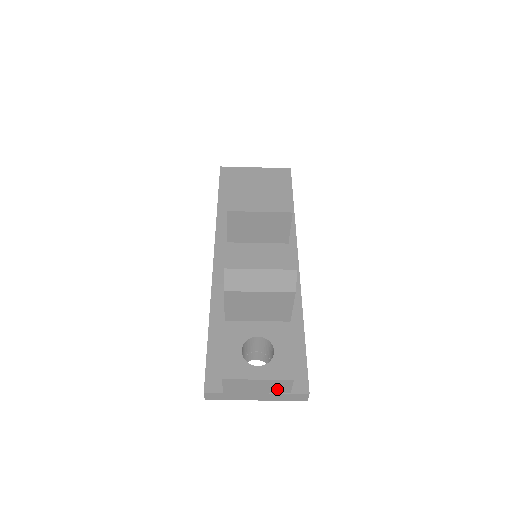
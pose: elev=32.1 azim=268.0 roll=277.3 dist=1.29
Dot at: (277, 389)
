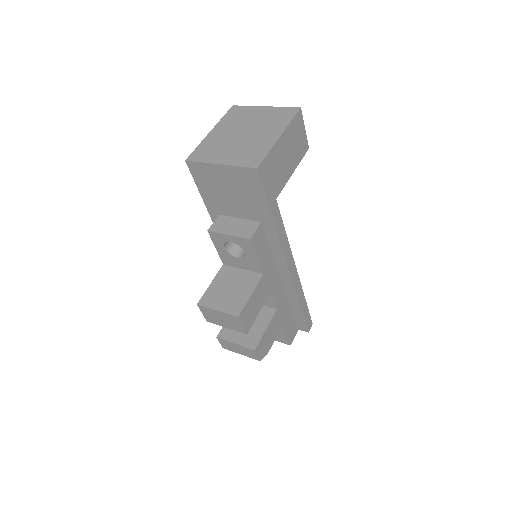
Dot at: occluded
